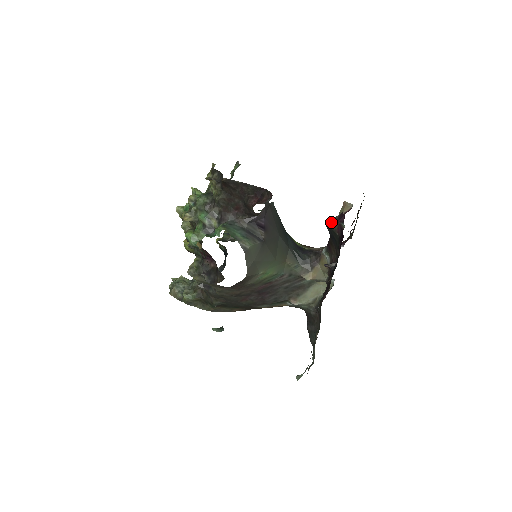
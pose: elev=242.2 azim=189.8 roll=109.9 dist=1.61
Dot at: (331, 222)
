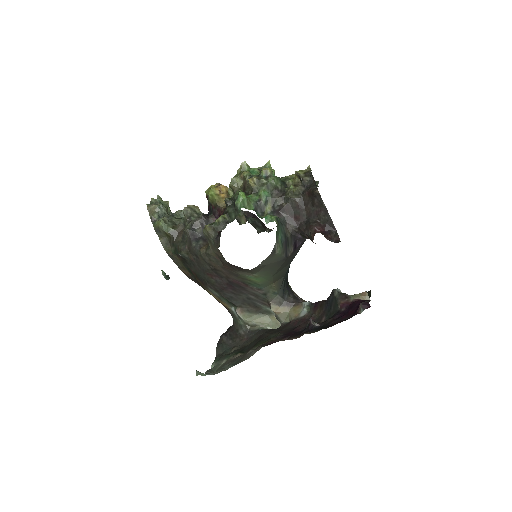
Dot at: (340, 294)
